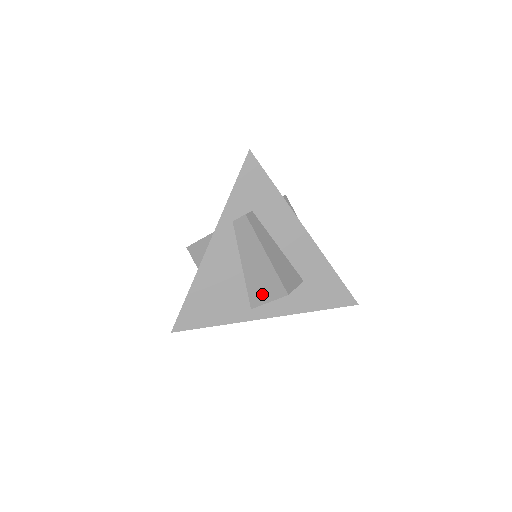
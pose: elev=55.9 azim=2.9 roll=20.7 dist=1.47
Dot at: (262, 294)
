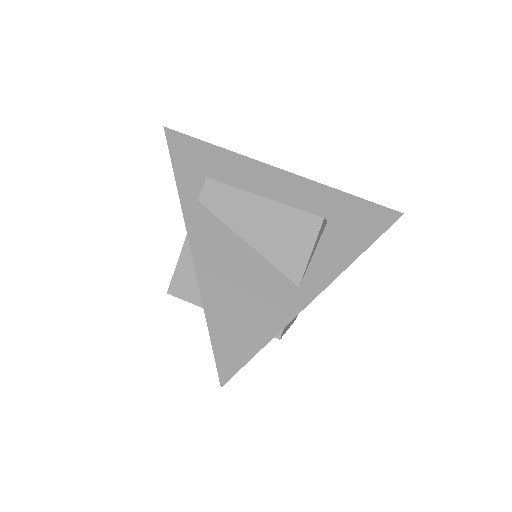
Dot at: (295, 252)
